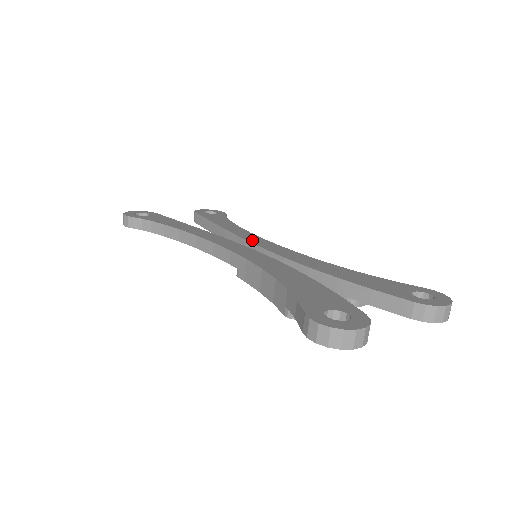
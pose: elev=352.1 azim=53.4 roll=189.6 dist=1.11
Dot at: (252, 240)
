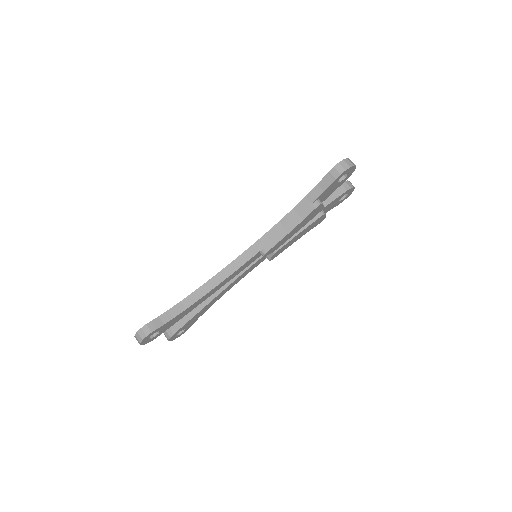
Dot at: occluded
